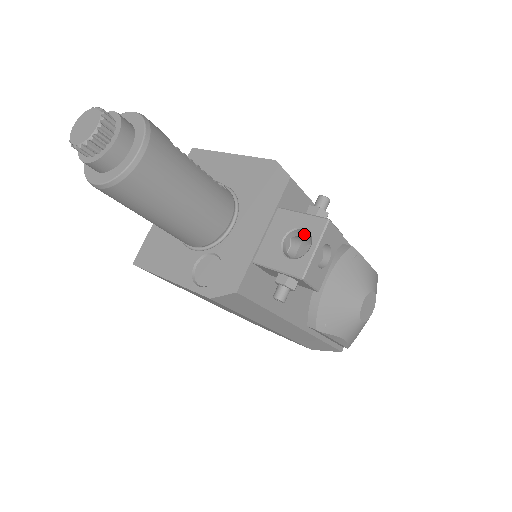
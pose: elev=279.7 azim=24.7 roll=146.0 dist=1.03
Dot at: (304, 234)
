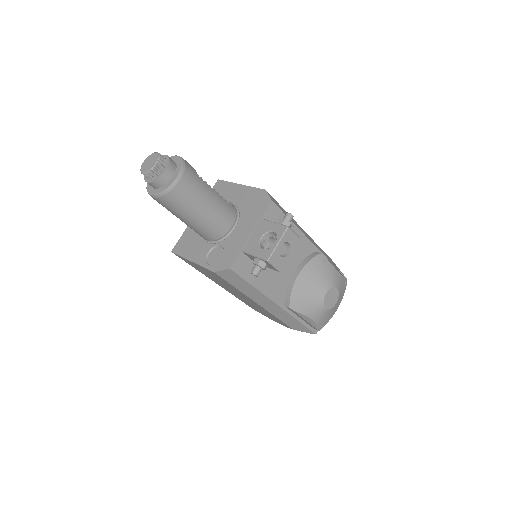
Dot at: (275, 236)
